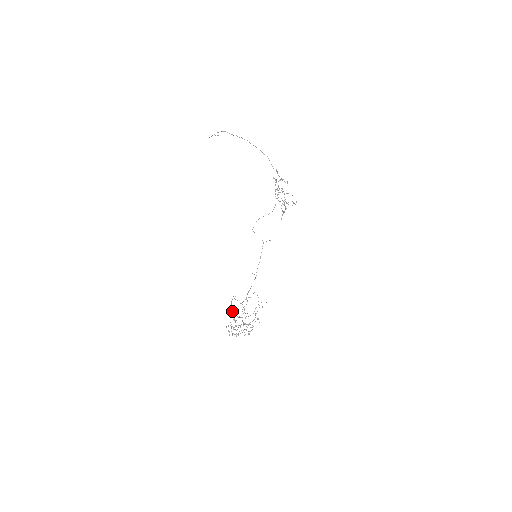
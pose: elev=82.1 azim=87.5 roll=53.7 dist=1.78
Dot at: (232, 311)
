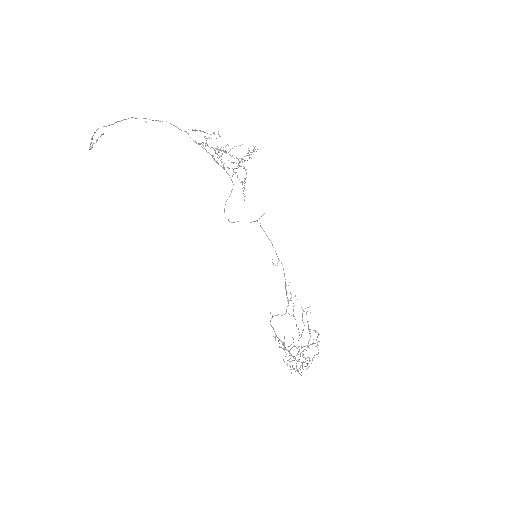
Dot at: occluded
